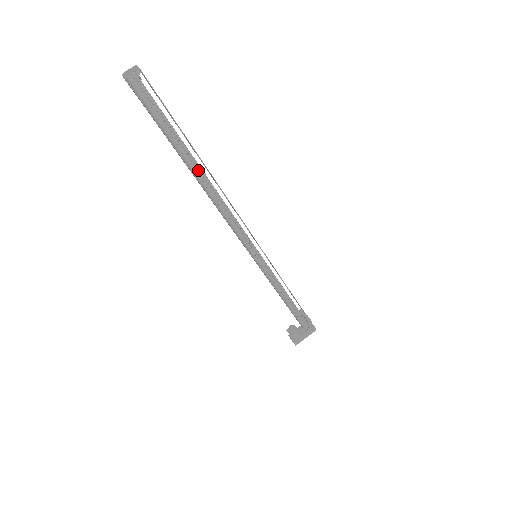
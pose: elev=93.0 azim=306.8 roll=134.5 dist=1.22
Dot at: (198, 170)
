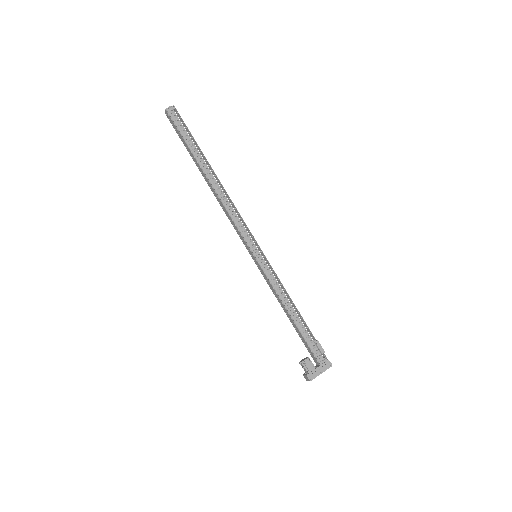
Dot at: (206, 168)
